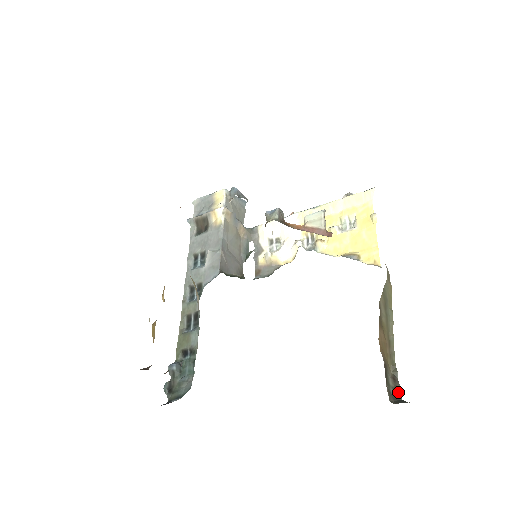
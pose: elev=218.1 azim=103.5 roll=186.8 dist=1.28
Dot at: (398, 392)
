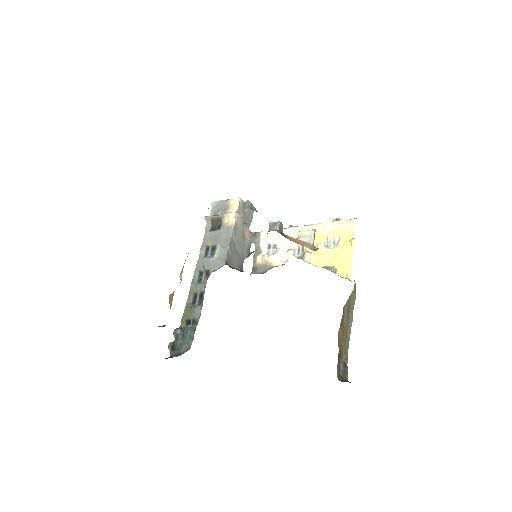
Dot at: (346, 375)
